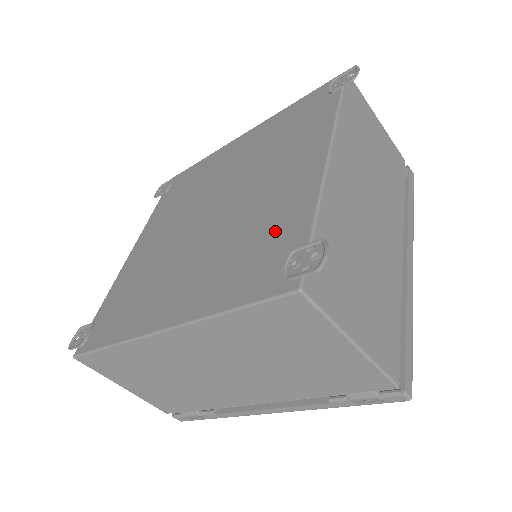
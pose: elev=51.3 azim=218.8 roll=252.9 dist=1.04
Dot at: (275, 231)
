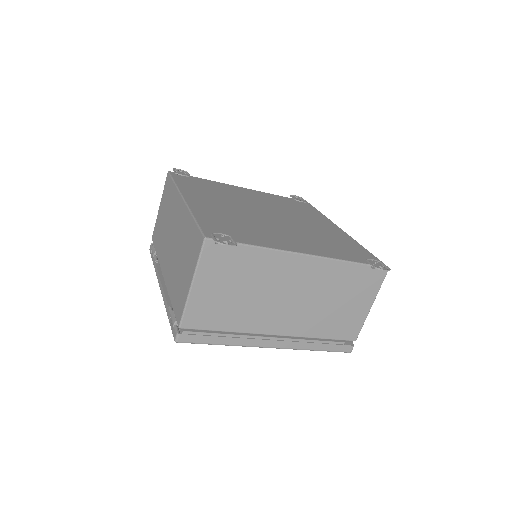
Dot at: (247, 234)
